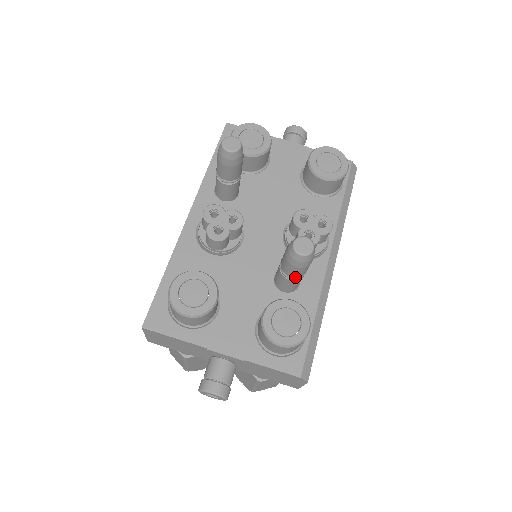
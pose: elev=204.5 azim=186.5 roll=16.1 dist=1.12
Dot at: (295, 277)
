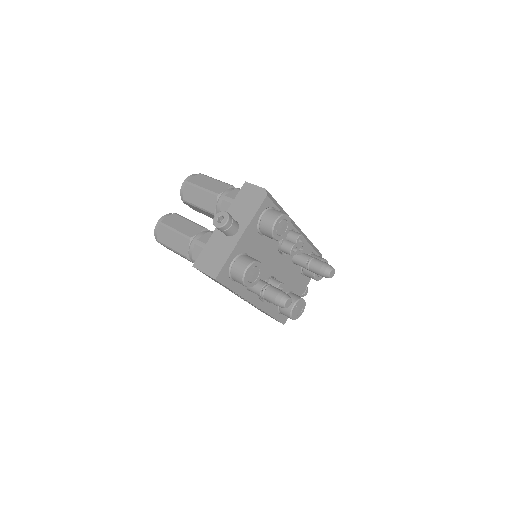
Dot at: occluded
